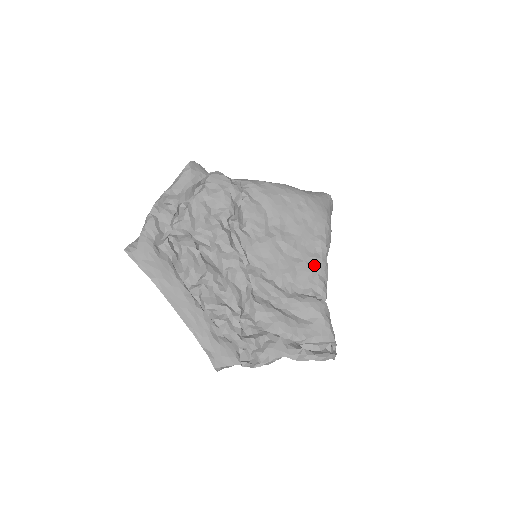
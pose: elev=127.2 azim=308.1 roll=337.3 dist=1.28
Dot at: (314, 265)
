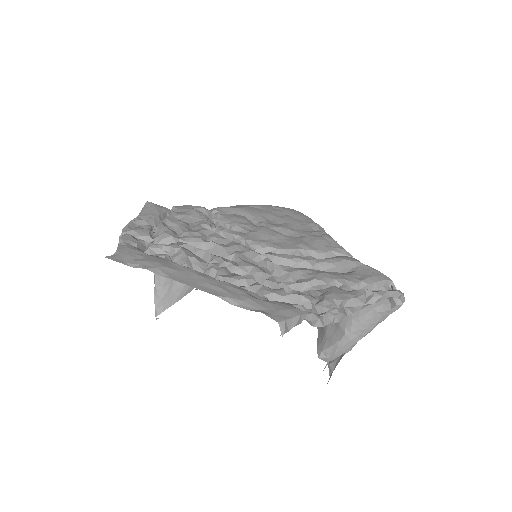
Dot at: (320, 236)
